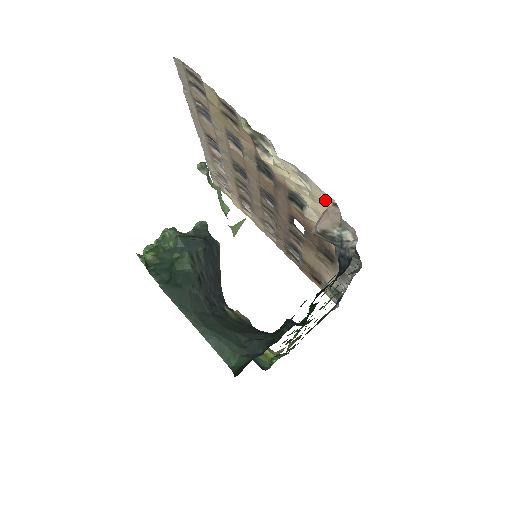
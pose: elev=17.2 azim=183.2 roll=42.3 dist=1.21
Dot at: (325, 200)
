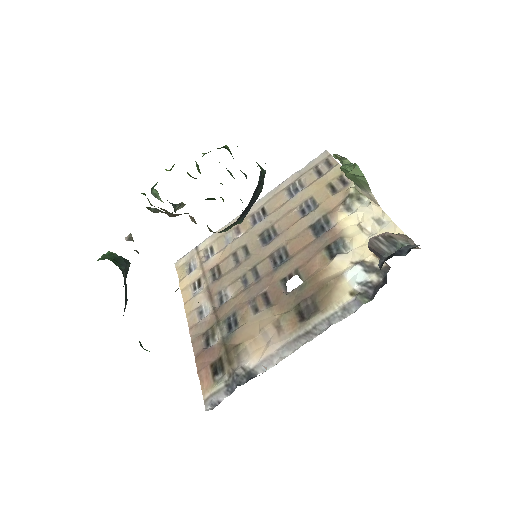
Dot at: occluded
